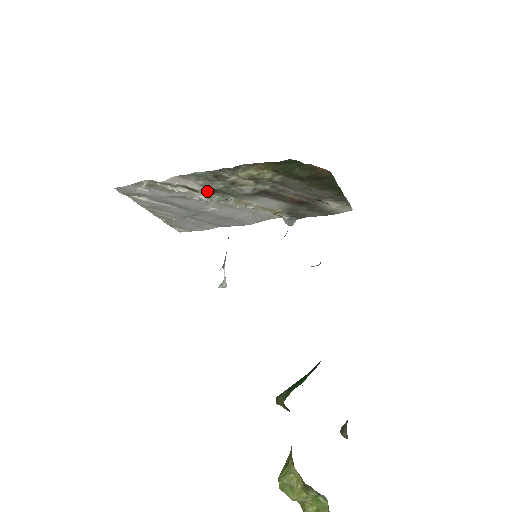
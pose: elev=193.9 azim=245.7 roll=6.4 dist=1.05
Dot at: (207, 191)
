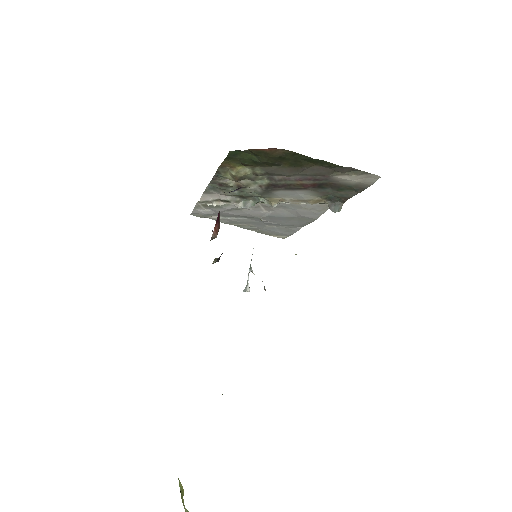
Dot at: (237, 199)
